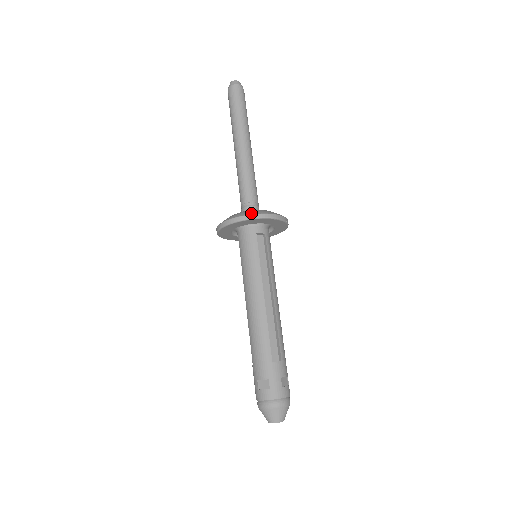
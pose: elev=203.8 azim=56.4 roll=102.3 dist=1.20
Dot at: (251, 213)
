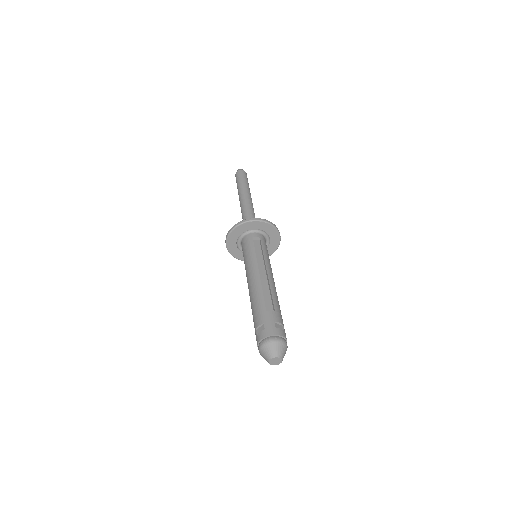
Dot at: (244, 220)
